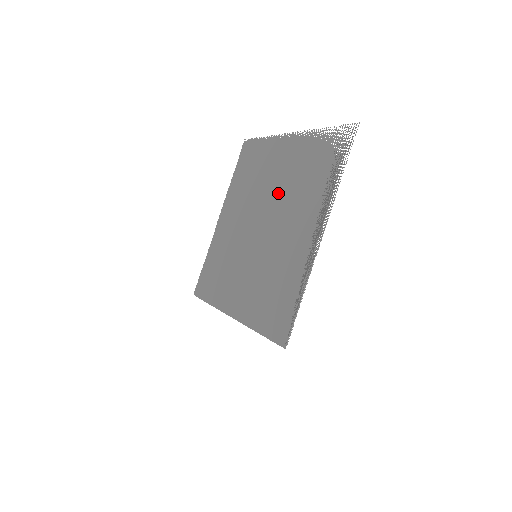
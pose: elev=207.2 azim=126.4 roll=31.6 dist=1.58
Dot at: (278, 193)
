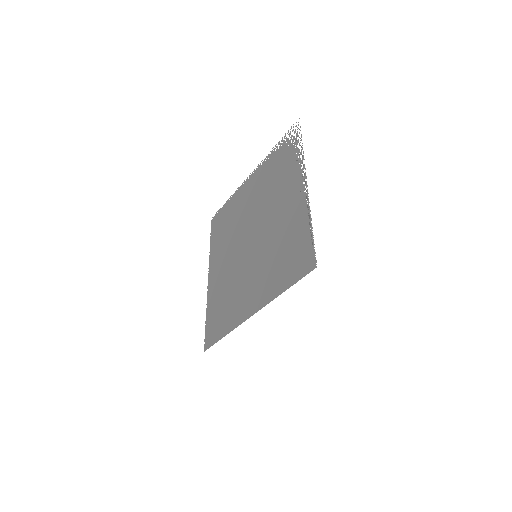
Dot at: (256, 207)
